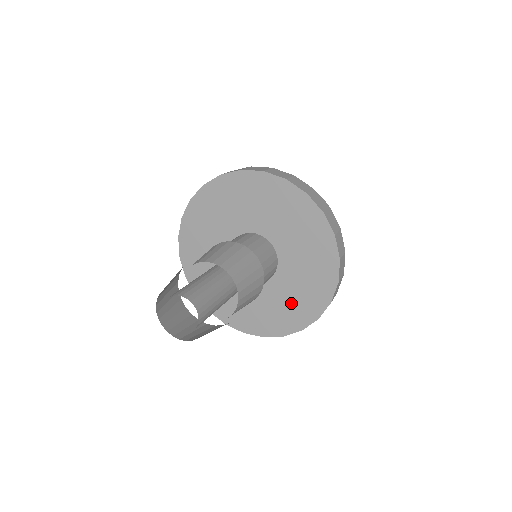
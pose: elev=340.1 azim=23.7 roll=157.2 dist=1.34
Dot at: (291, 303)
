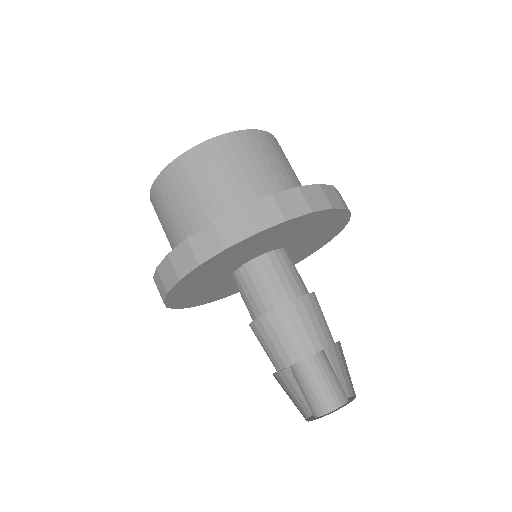
Dot at: (318, 238)
